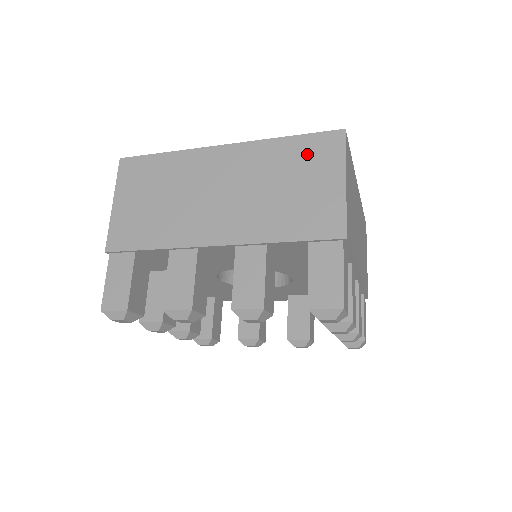
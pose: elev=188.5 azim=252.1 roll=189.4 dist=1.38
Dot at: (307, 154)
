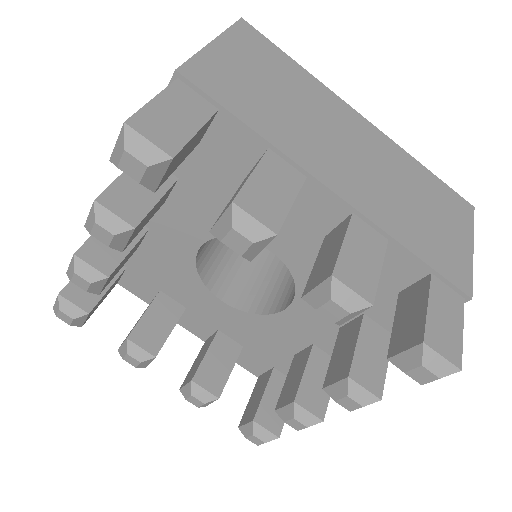
Dot at: occluded
